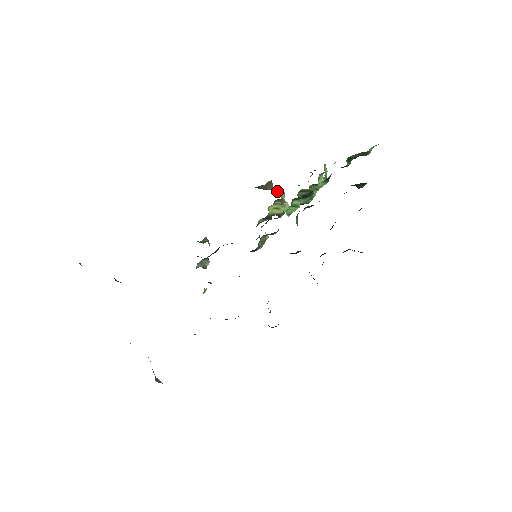
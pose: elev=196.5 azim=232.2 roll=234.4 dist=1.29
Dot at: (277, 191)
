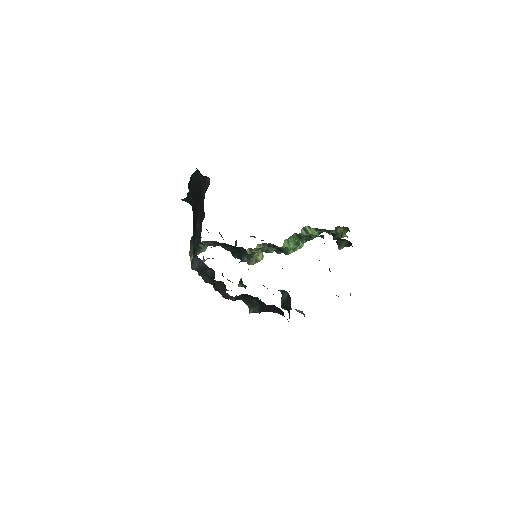
Dot at: occluded
